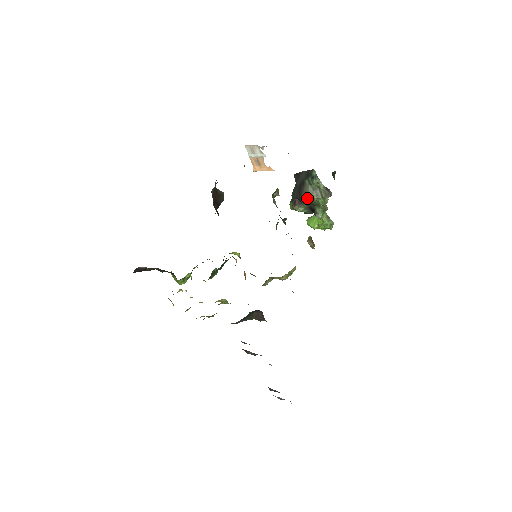
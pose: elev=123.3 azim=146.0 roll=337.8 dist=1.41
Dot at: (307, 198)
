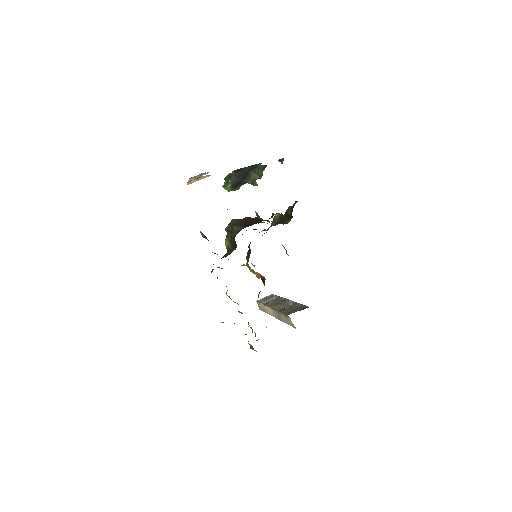
Dot at: occluded
